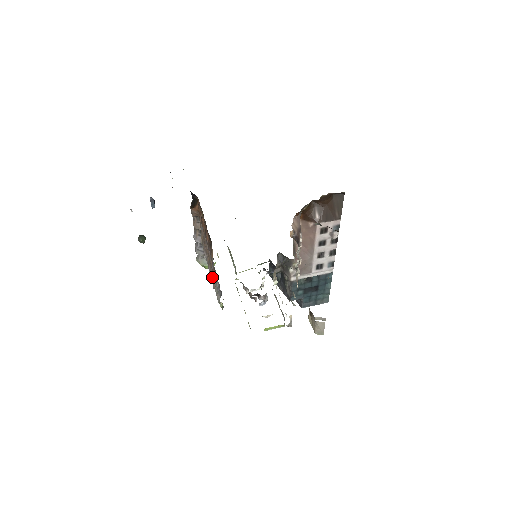
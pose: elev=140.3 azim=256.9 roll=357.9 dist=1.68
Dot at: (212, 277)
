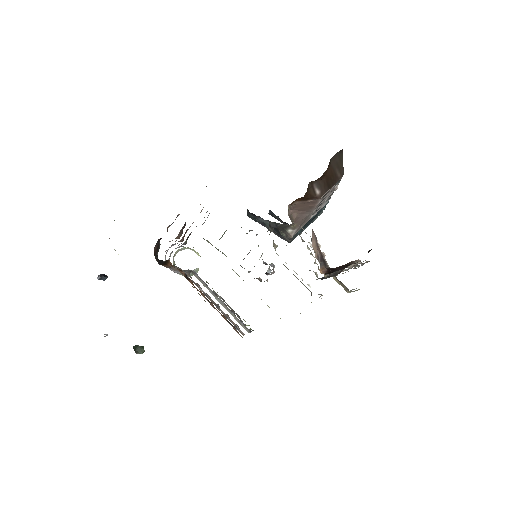
Dot at: (233, 323)
